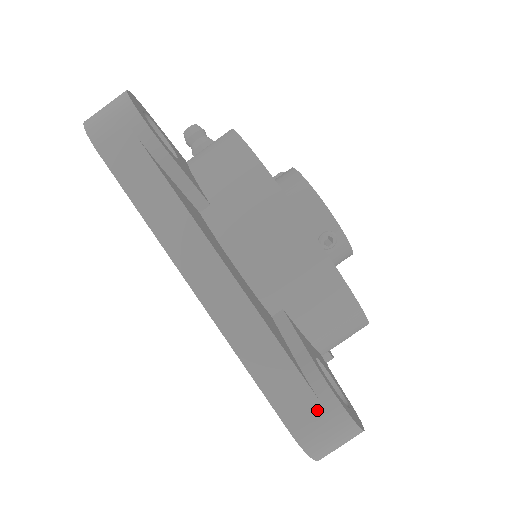
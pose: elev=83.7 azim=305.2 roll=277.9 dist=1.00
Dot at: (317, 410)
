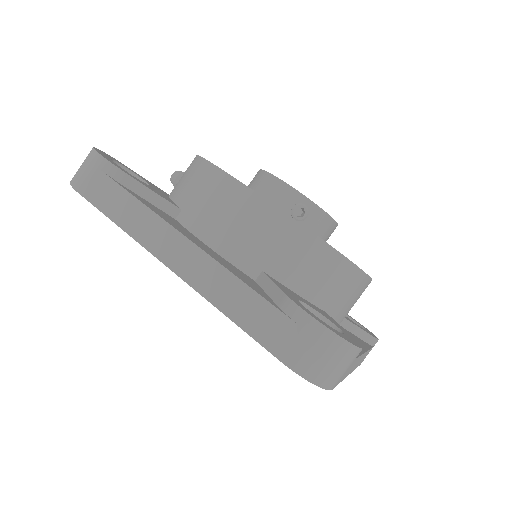
Dot at: (296, 332)
